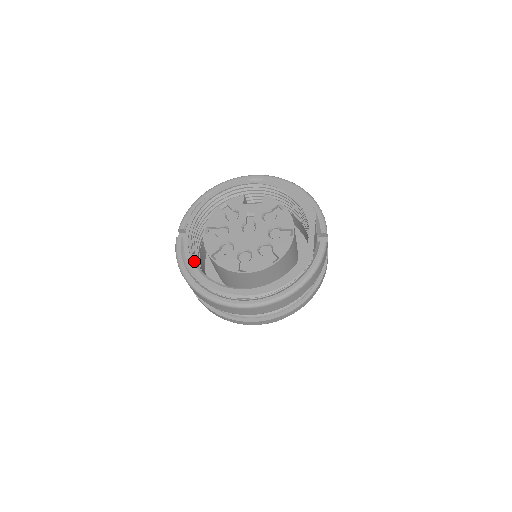
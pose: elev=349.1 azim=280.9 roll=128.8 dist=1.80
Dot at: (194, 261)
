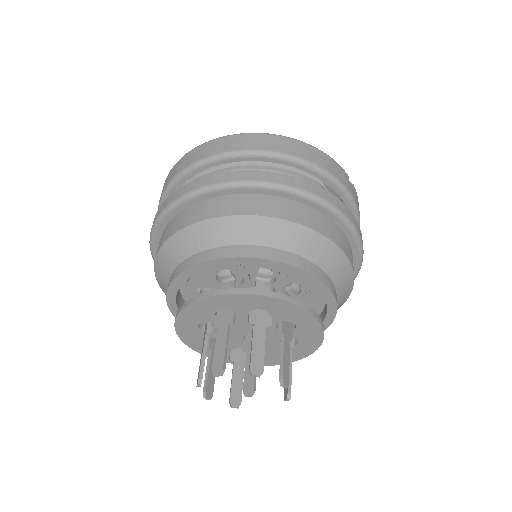
Dot at: occluded
